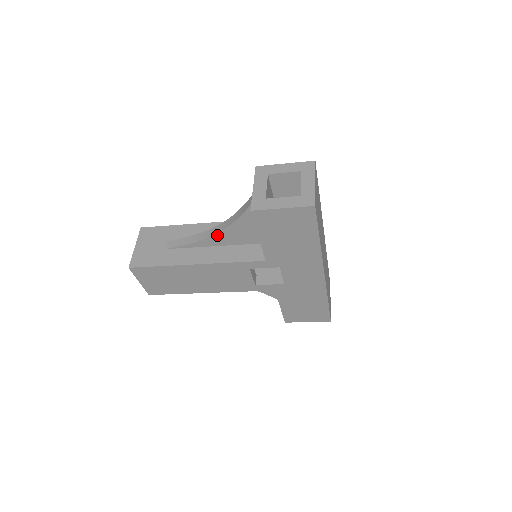
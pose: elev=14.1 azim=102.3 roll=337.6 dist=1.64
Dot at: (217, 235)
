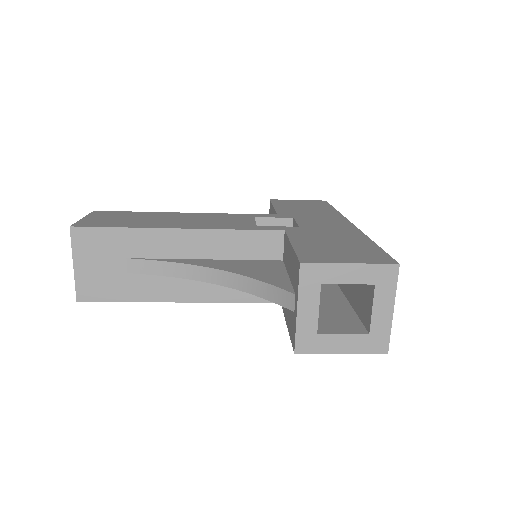
Dot at: (214, 282)
